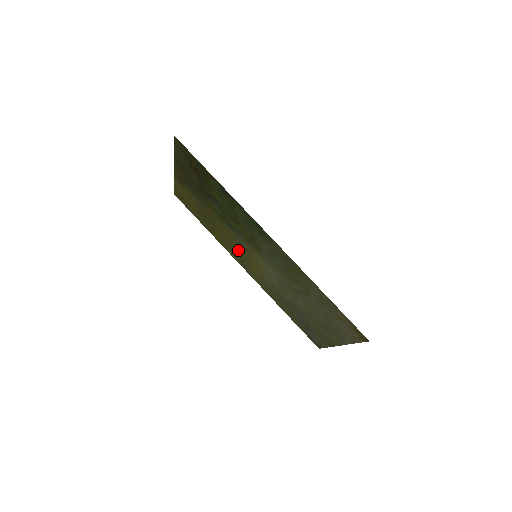
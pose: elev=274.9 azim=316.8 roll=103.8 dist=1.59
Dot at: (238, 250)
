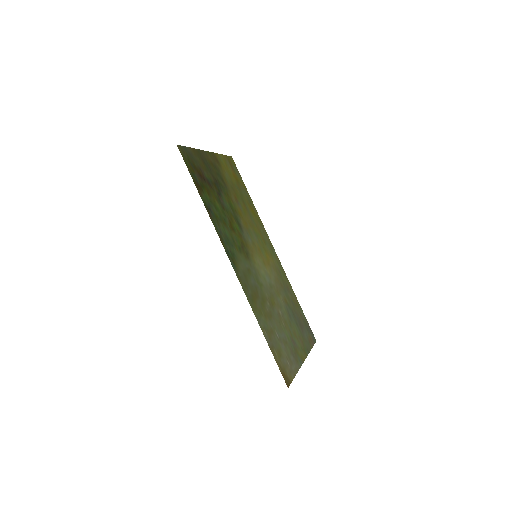
Dot at: (258, 236)
